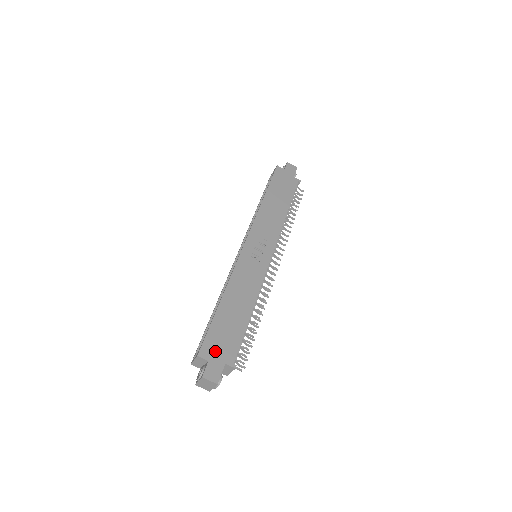
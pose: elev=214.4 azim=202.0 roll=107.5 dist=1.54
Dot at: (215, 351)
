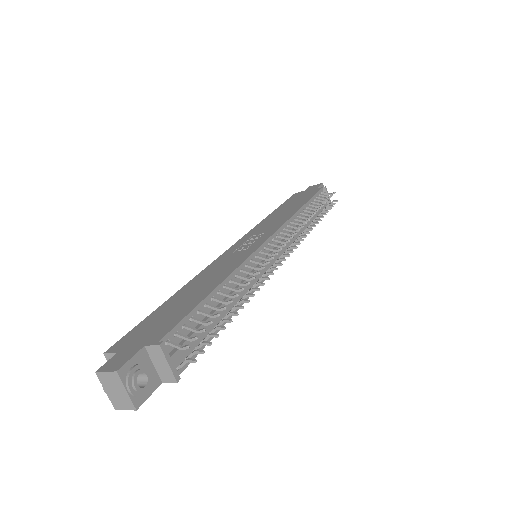
Dot at: (135, 340)
